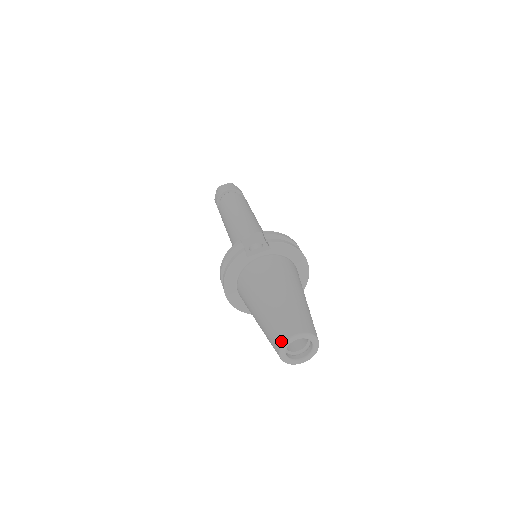
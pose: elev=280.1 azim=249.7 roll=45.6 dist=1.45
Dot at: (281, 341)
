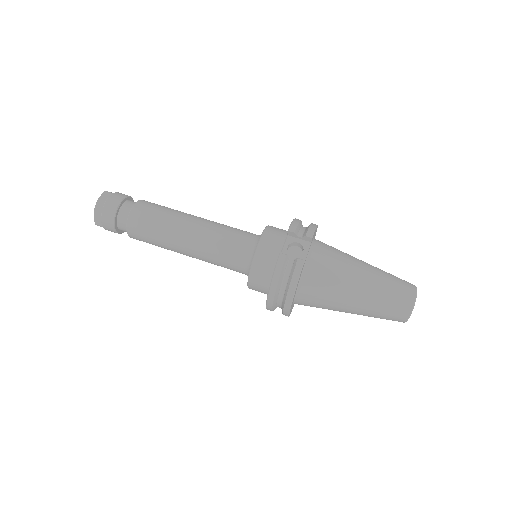
Dot at: (409, 310)
